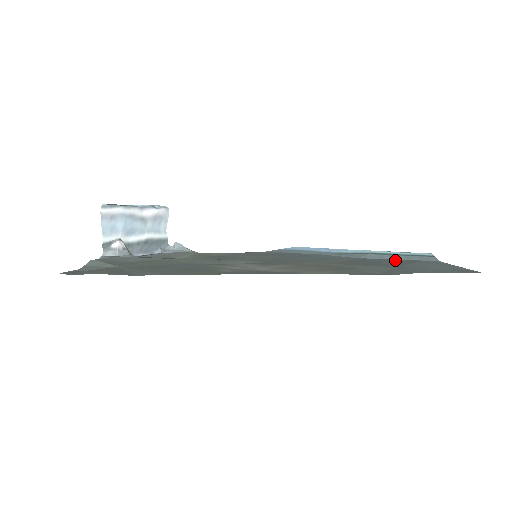
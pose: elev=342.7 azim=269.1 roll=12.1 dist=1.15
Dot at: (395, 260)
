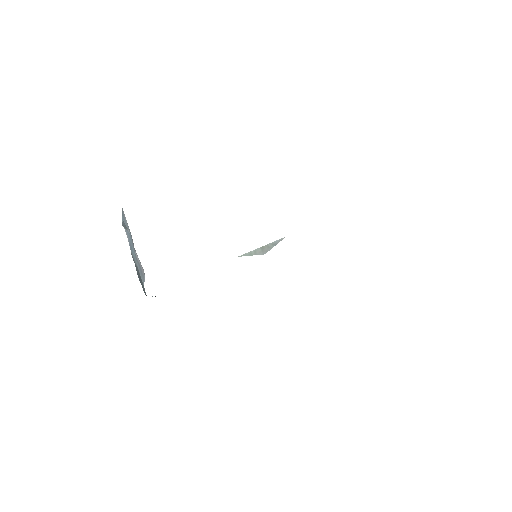
Dot at: occluded
